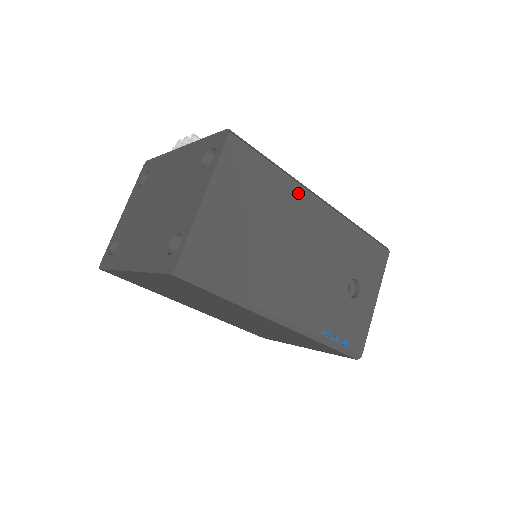
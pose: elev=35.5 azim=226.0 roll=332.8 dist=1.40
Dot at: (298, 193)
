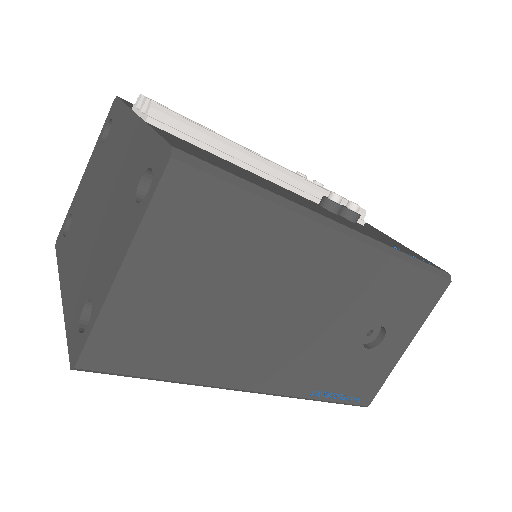
Dot at: (301, 231)
